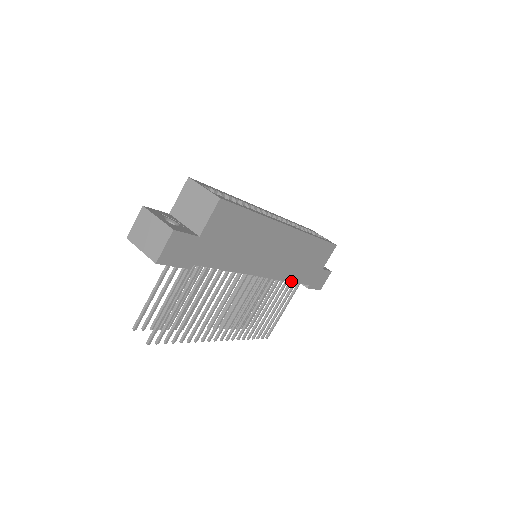
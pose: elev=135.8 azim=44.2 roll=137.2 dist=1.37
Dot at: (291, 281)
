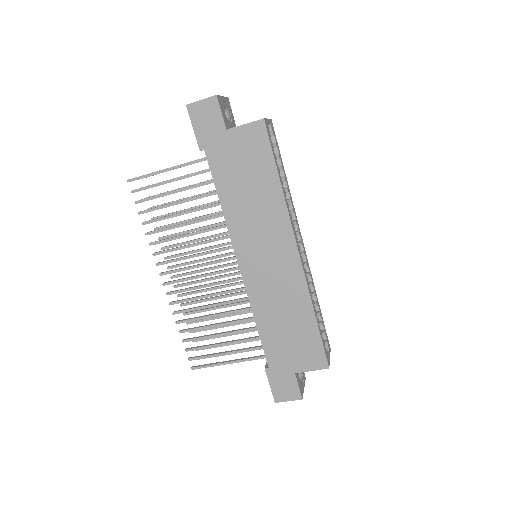
Dot at: (257, 324)
